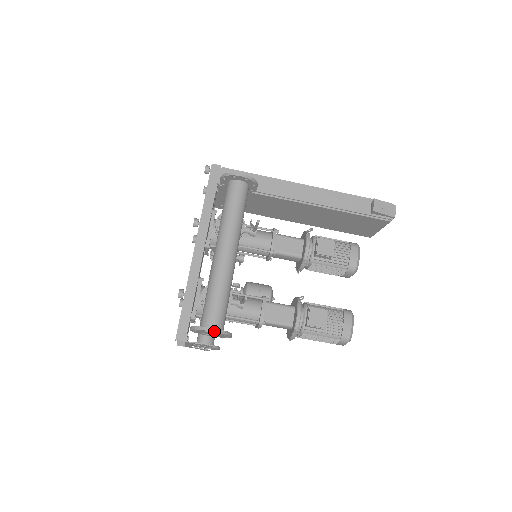
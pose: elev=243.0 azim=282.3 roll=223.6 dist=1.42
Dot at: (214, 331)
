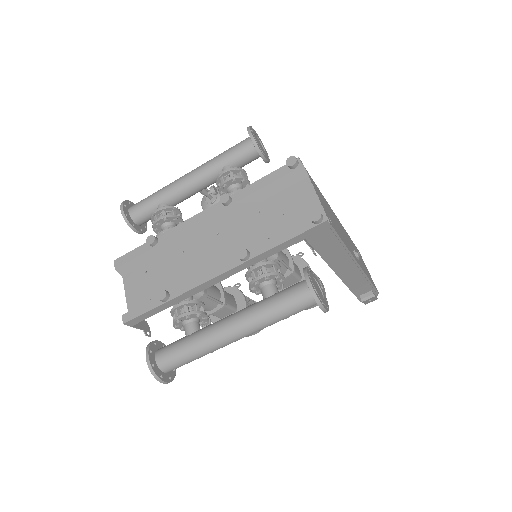
Dot at: occluded
